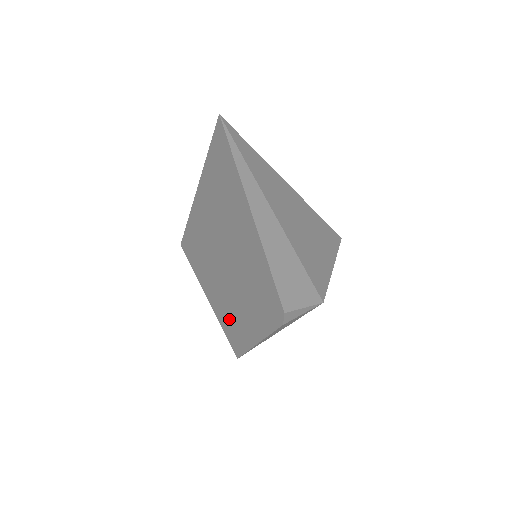
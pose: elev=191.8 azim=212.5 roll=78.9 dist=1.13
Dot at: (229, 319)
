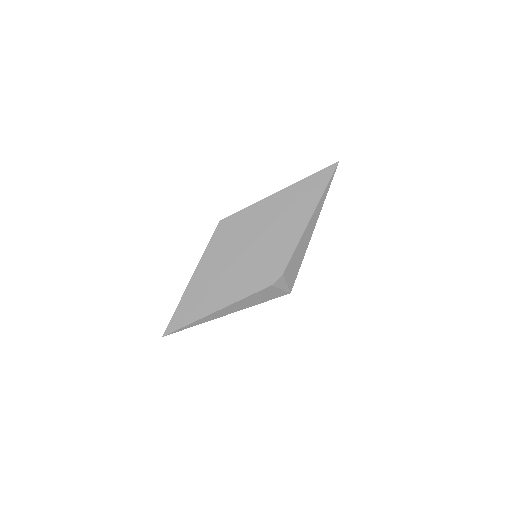
Dot at: (205, 287)
